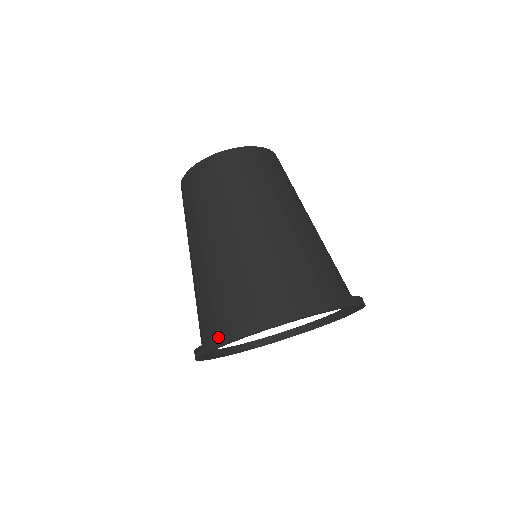
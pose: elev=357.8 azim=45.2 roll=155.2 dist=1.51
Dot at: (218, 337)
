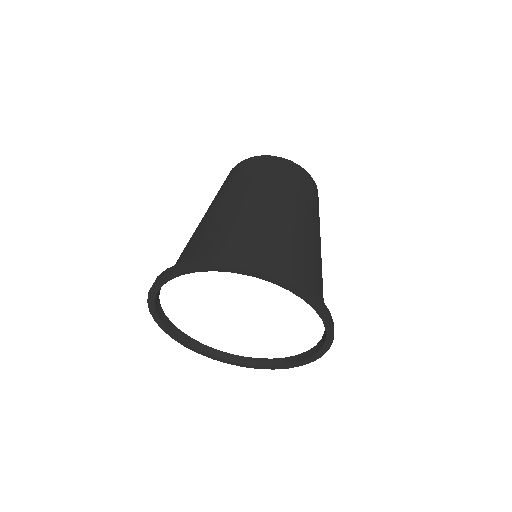
Dot at: occluded
